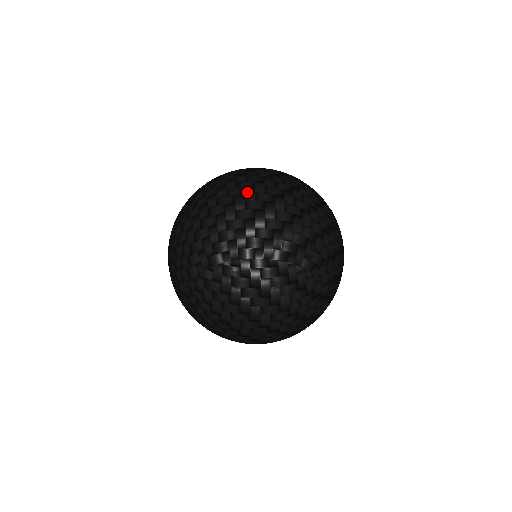
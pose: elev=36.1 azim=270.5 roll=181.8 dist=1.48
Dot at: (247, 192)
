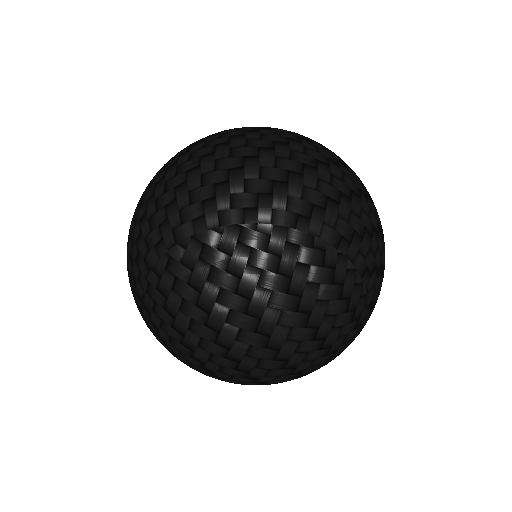
Dot at: (292, 142)
